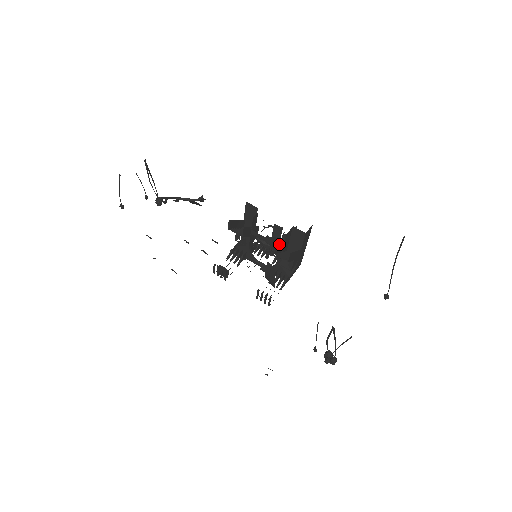
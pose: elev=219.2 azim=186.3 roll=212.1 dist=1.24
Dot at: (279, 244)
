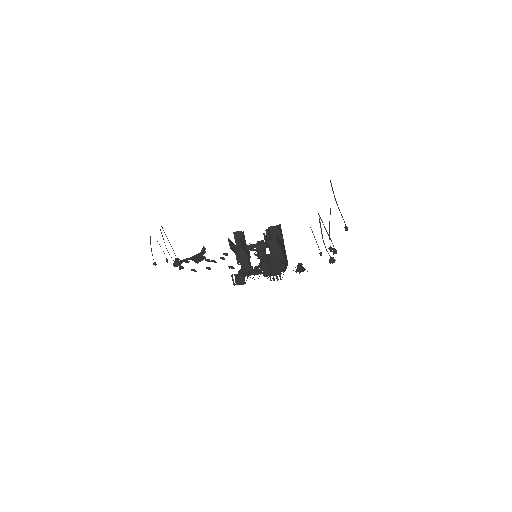
Dot at: (266, 236)
